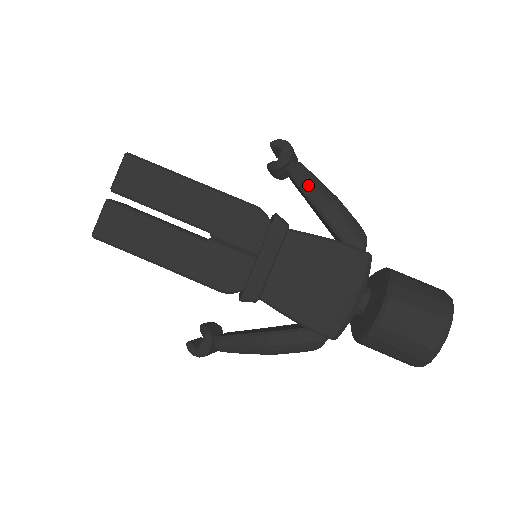
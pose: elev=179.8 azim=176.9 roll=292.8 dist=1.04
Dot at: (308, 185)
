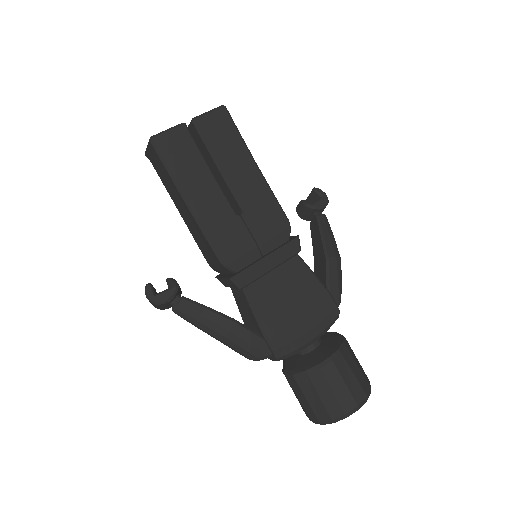
Dot at: (327, 235)
